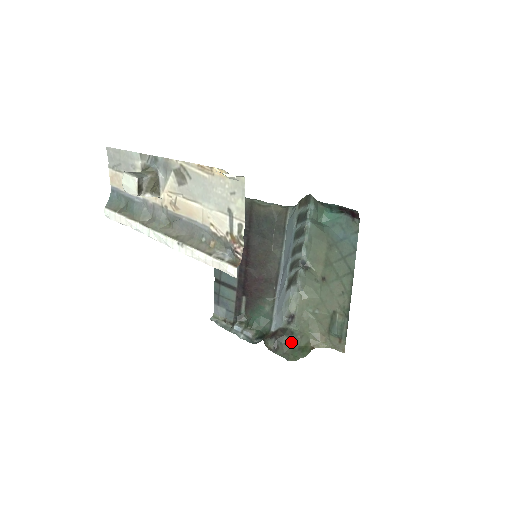
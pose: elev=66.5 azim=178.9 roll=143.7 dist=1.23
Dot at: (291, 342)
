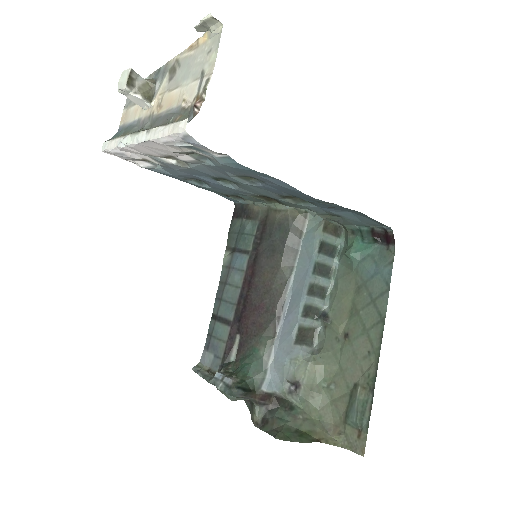
Dot at: (287, 419)
